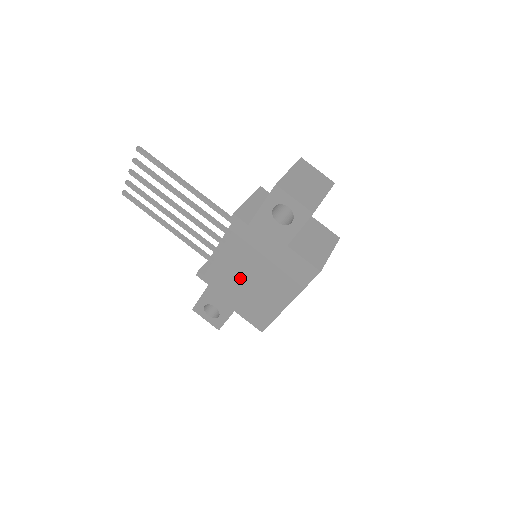
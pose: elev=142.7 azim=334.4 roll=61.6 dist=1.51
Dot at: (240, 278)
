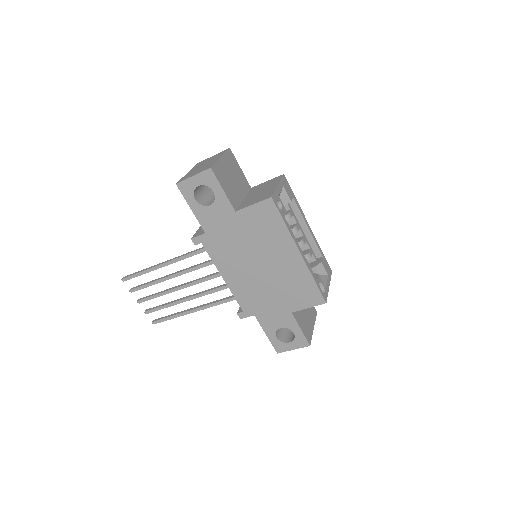
Dot at: (256, 279)
